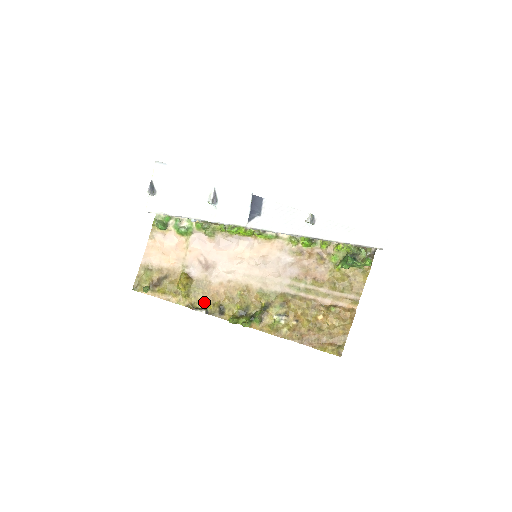
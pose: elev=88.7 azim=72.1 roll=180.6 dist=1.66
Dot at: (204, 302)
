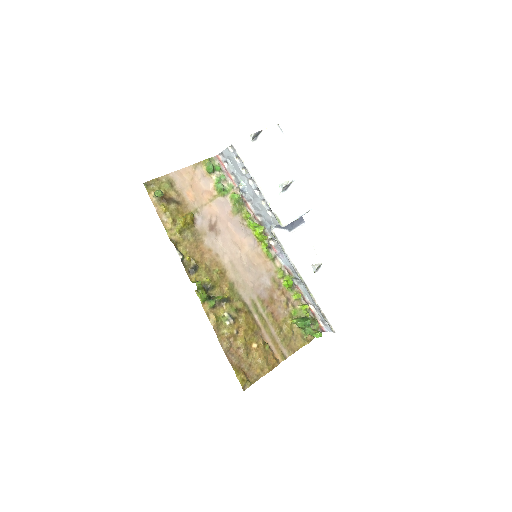
Dot at: (187, 250)
